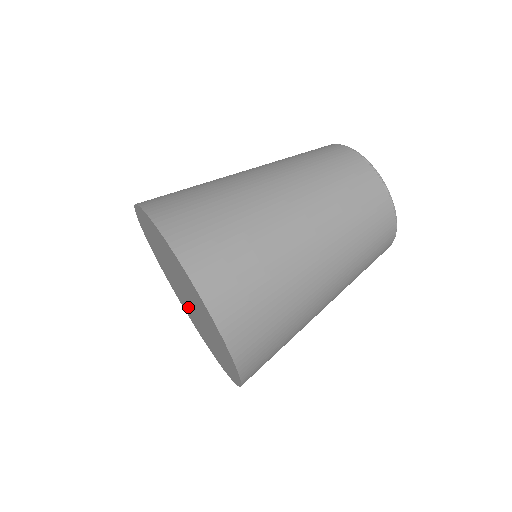
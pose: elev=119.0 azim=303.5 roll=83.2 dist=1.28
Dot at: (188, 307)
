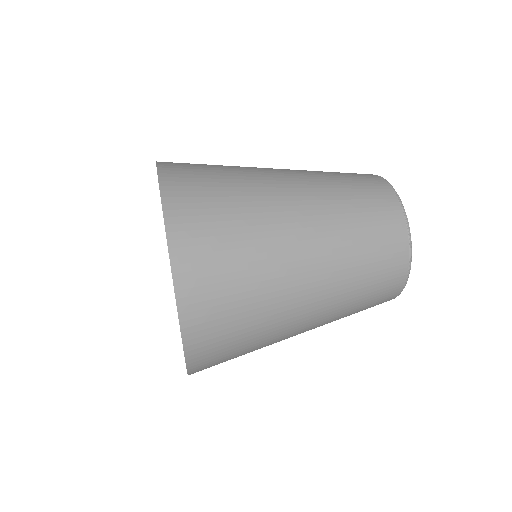
Dot at: occluded
